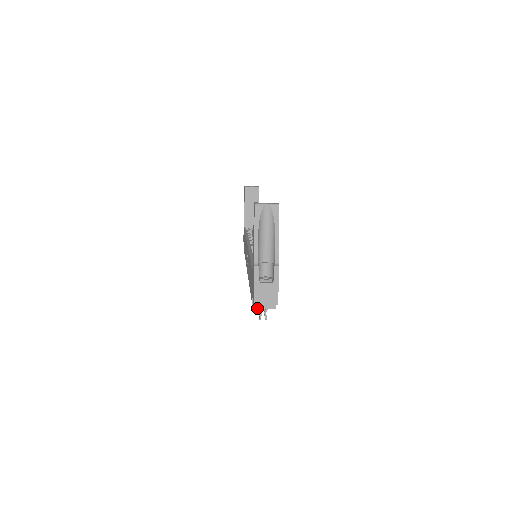
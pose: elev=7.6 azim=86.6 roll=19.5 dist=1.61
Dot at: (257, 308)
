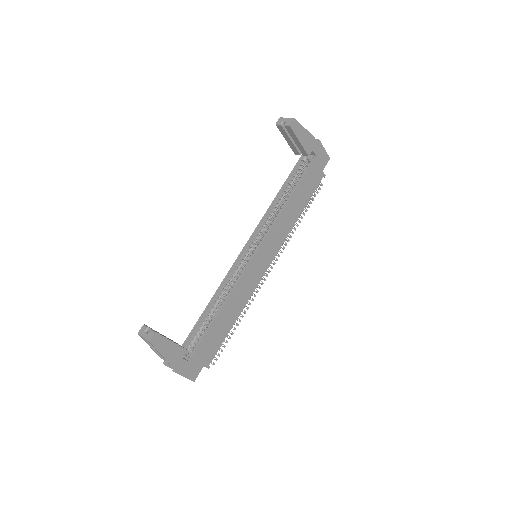
Dot at: occluded
